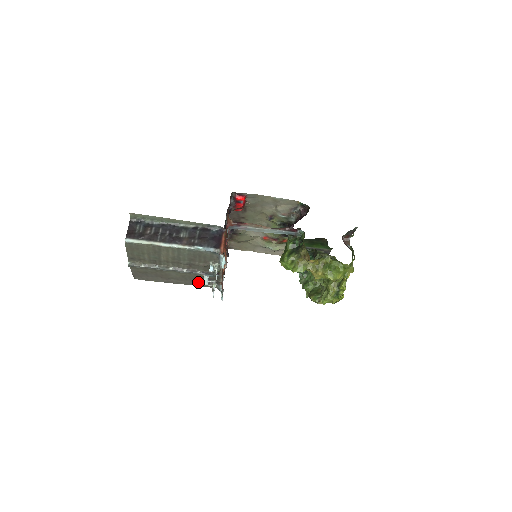
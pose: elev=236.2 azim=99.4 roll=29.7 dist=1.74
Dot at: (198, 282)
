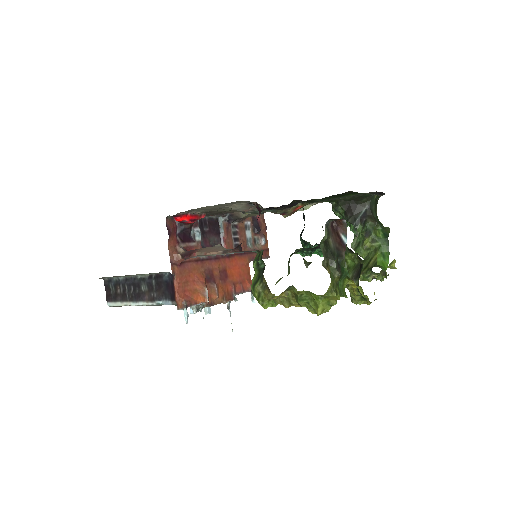
Dot at: occluded
